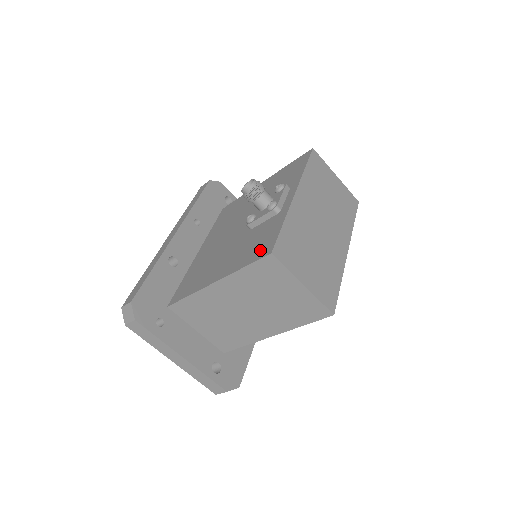
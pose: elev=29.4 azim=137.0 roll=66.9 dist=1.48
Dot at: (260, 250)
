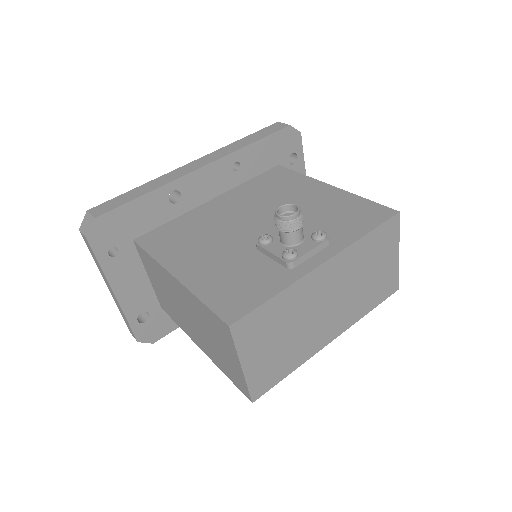
Dot at: (230, 302)
